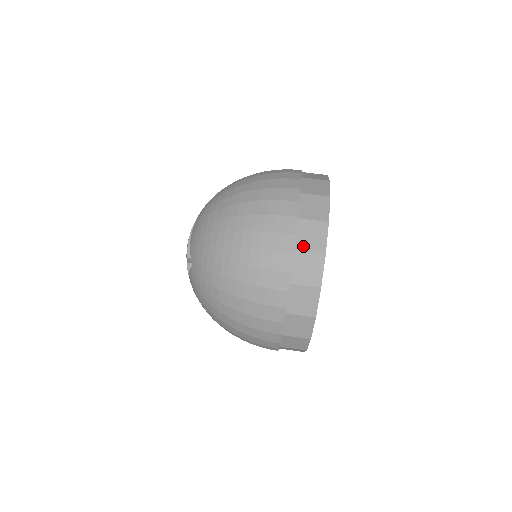
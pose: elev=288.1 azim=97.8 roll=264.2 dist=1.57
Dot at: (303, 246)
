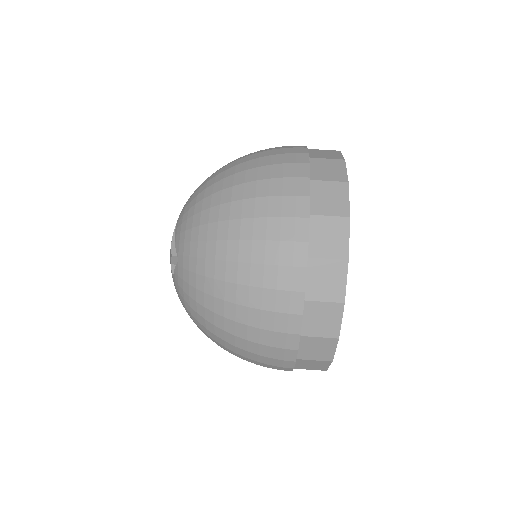
Dot at: (320, 210)
